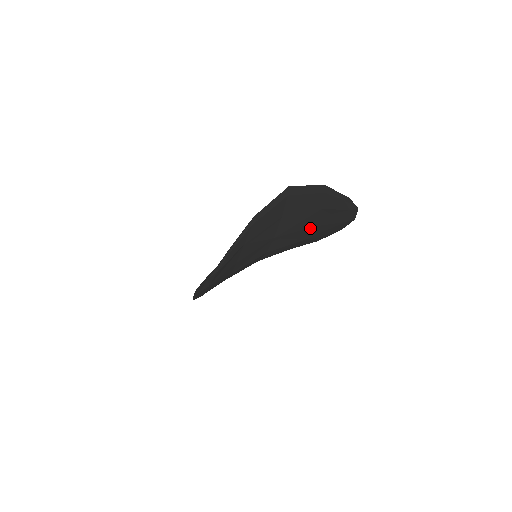
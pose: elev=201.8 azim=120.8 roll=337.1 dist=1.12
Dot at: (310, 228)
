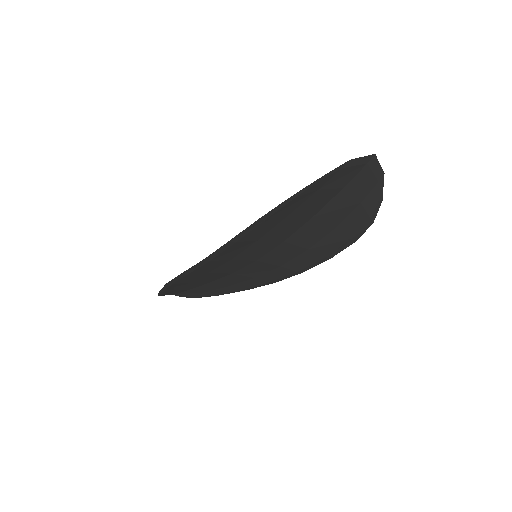
Dot at: (332, 228)
